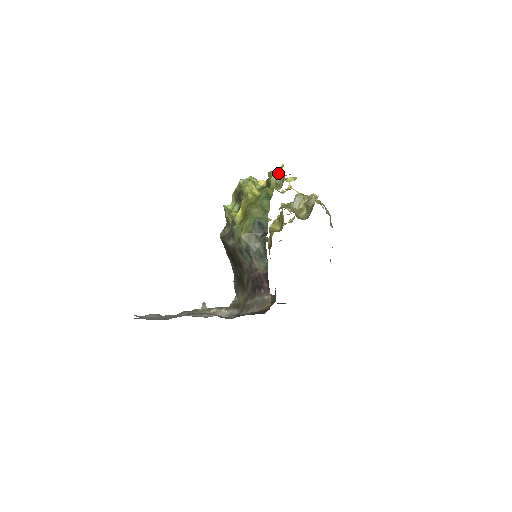
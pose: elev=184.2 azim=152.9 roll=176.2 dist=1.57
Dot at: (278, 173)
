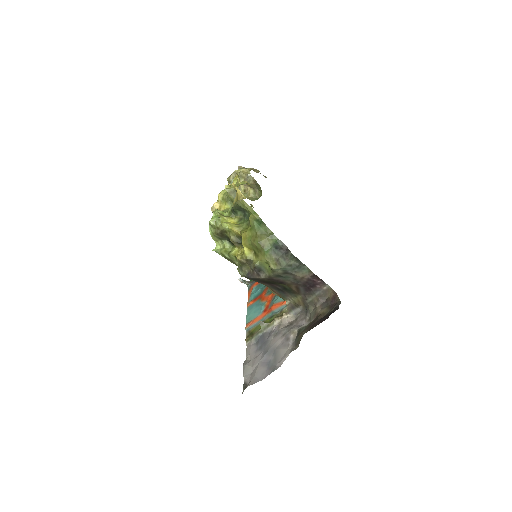
Dot at: (239, 194)
